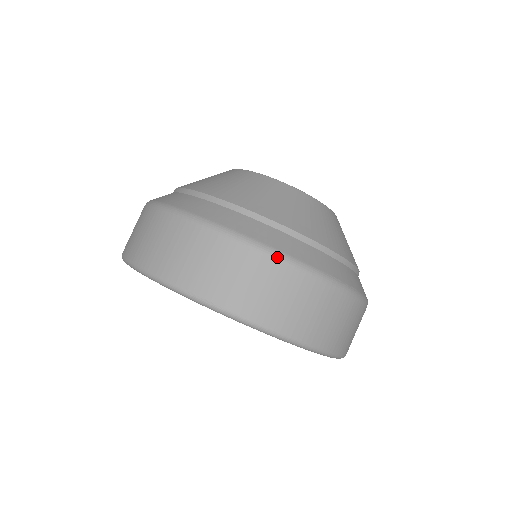
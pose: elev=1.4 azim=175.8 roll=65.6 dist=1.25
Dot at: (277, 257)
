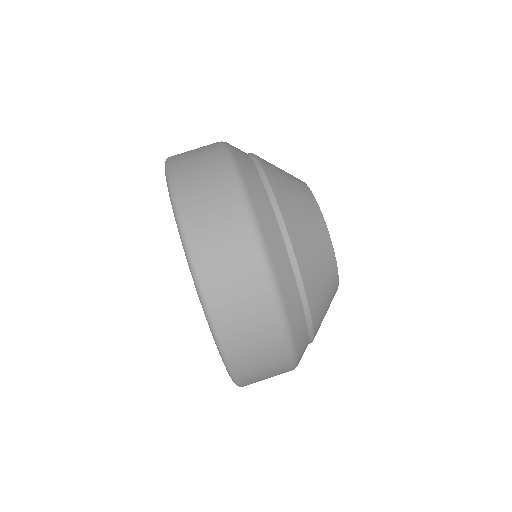
Dot at: (245, 202)
